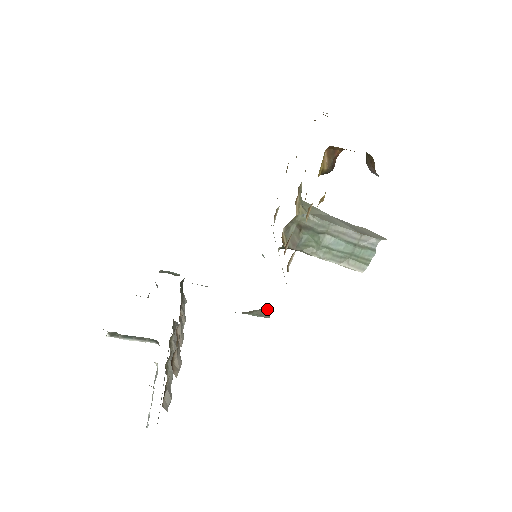
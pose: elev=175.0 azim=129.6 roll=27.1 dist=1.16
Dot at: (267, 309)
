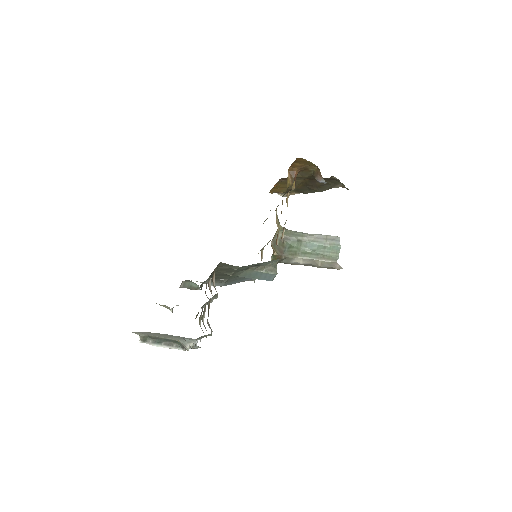
Dot at: (274, 266)
